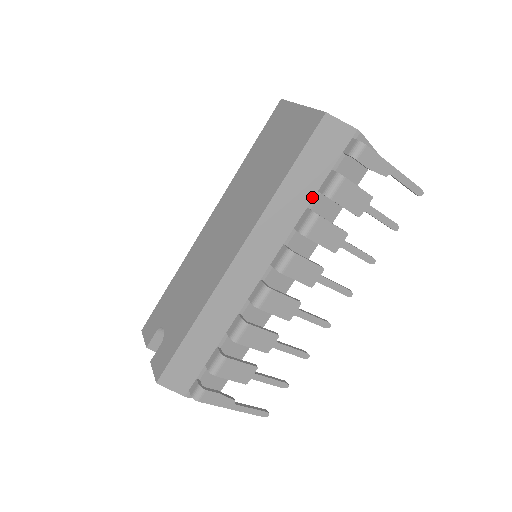
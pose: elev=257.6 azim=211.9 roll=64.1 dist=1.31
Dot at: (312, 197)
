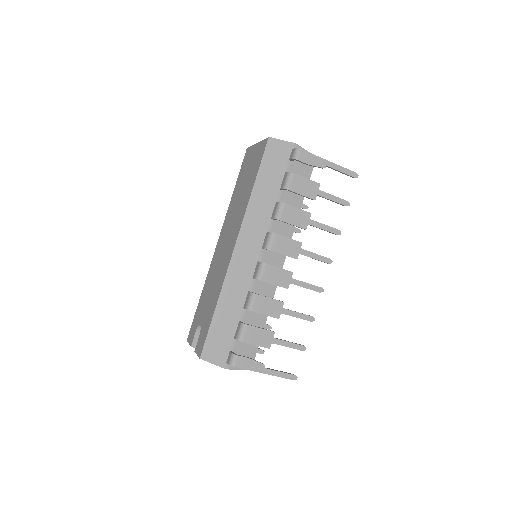
Dot at: (277, 194)
